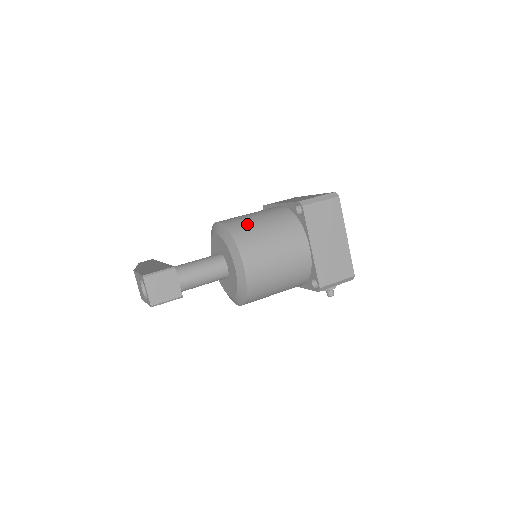
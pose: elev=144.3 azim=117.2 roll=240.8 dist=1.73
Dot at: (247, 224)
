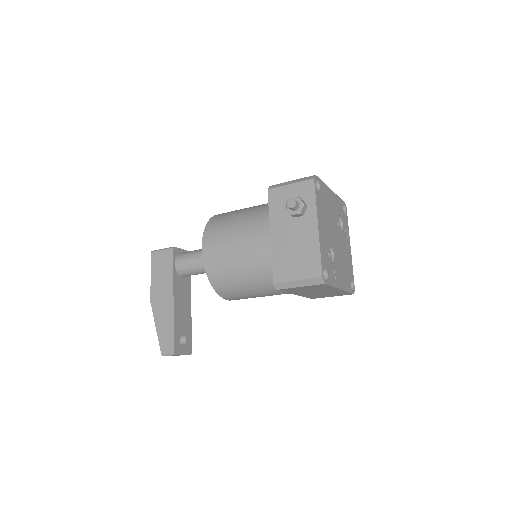
Dot at: occluded
